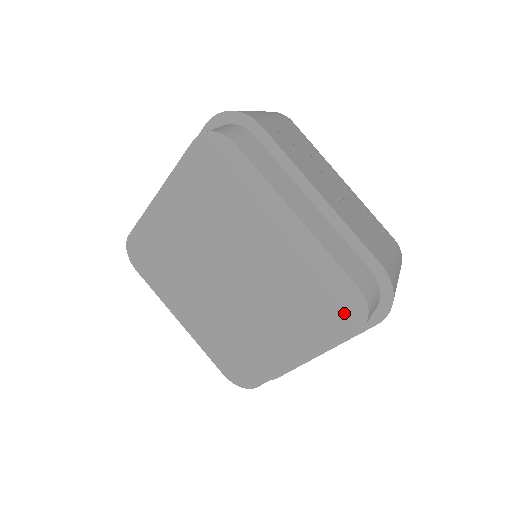
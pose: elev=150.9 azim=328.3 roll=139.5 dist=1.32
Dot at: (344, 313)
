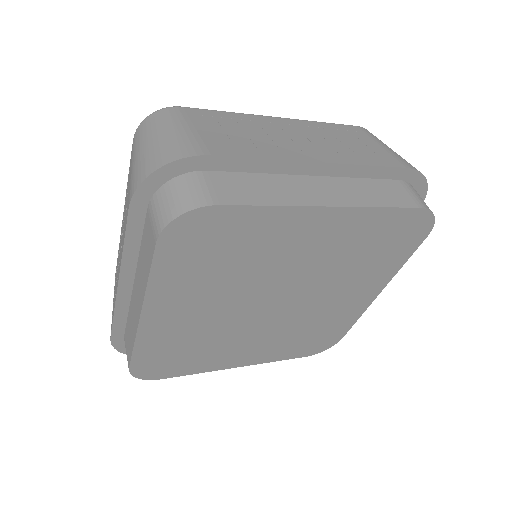
Dot at: (410, 234)
